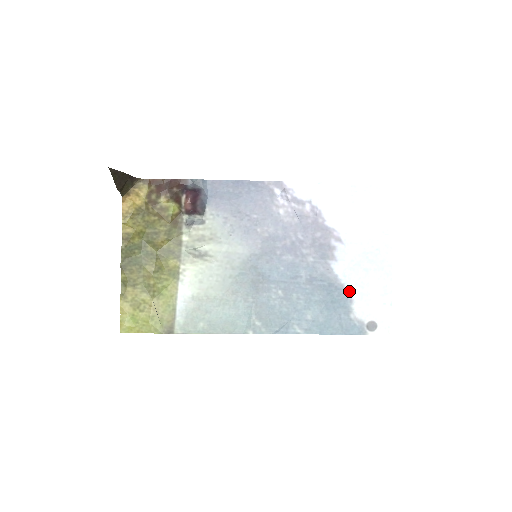
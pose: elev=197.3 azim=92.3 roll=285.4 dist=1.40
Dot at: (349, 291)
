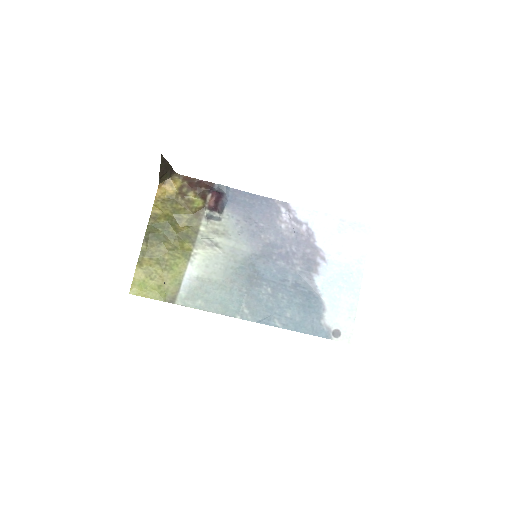
Dot at: (324, 301)
